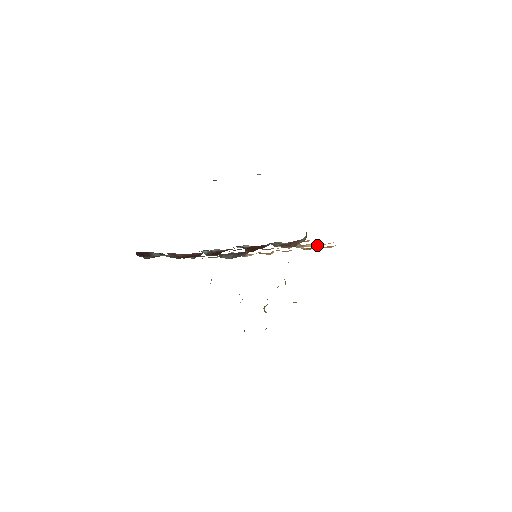
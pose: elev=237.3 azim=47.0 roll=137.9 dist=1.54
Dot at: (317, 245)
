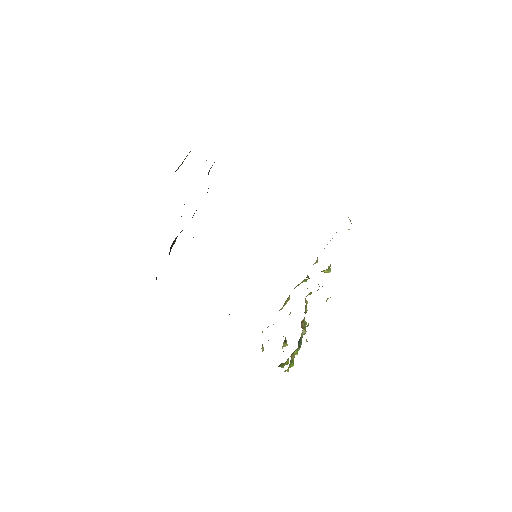
Dot at: occluded
